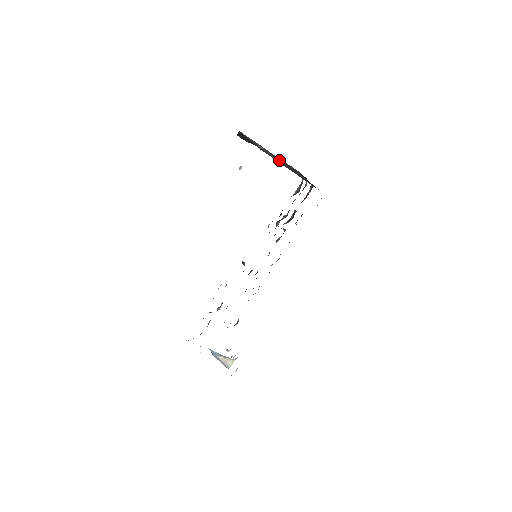
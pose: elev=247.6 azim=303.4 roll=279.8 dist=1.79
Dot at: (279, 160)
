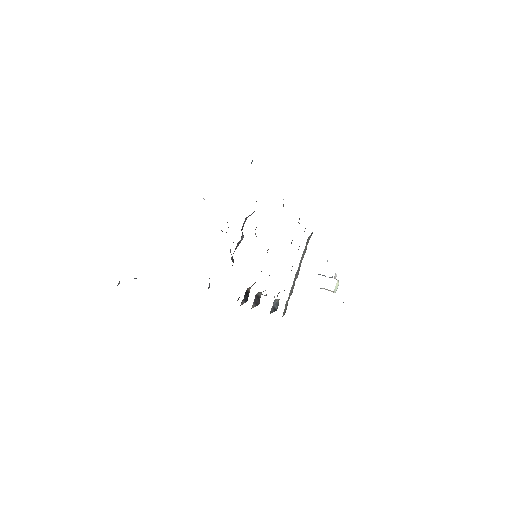
Dot at: occluded
